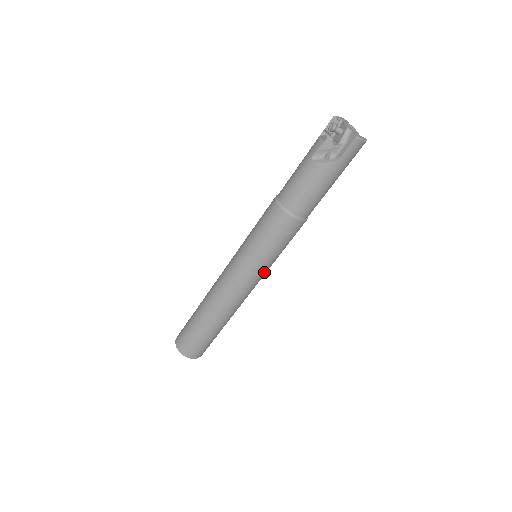
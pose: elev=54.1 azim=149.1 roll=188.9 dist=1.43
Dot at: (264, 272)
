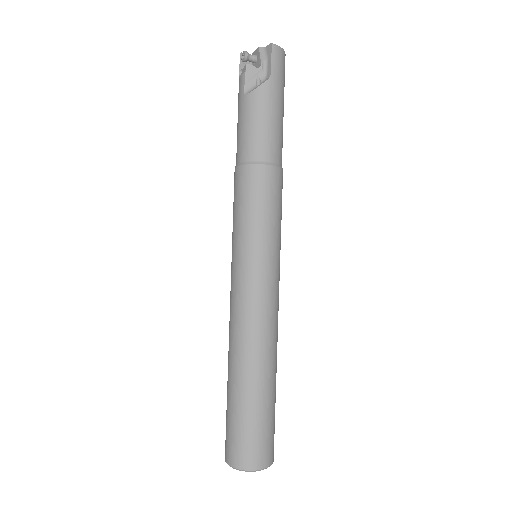
Dot at: (277, 263)
